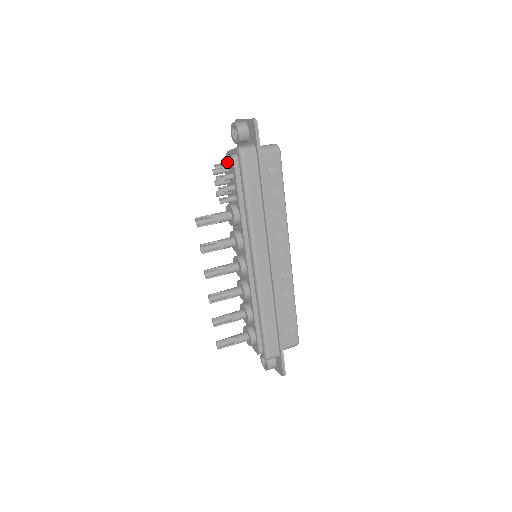
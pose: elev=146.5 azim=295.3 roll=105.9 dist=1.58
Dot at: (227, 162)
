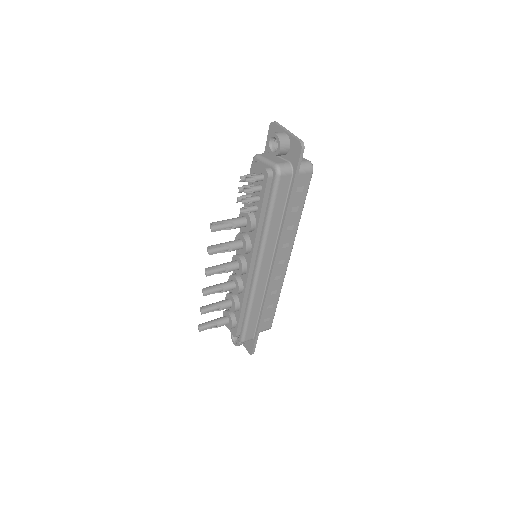
Dot at: (259, 175)
